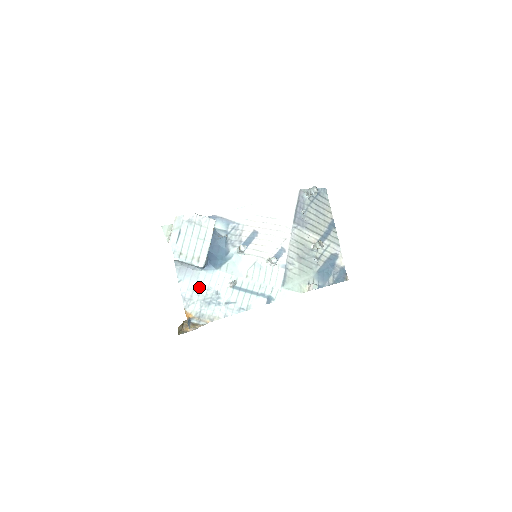
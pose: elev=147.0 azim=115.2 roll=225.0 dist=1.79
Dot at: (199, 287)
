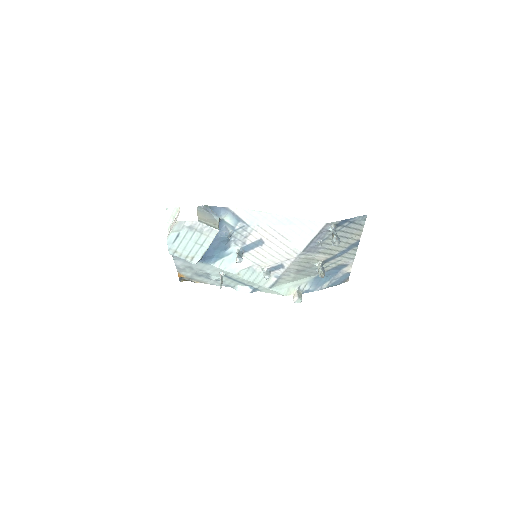
Dot at: (192, 267)
